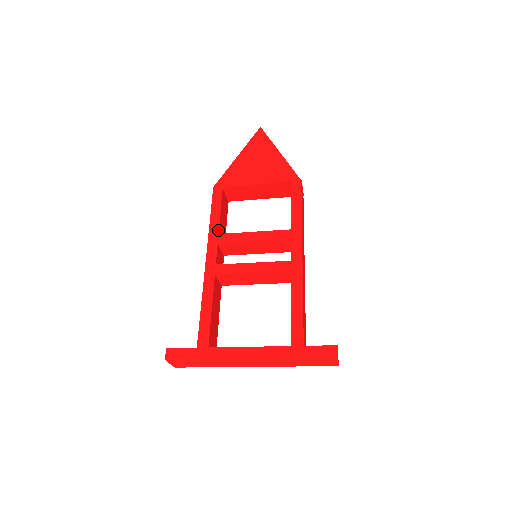
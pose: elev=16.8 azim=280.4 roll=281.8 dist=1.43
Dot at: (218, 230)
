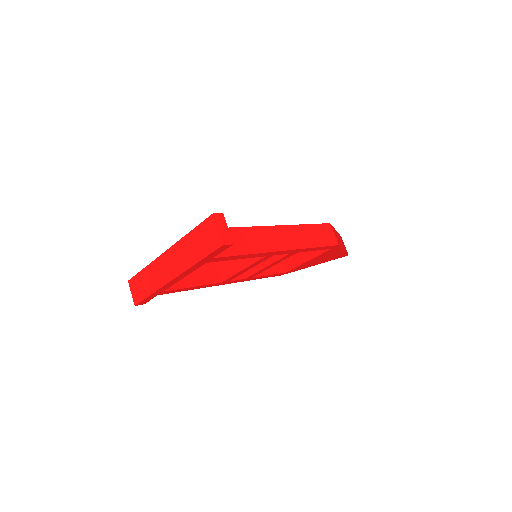
Dot at: occluded
